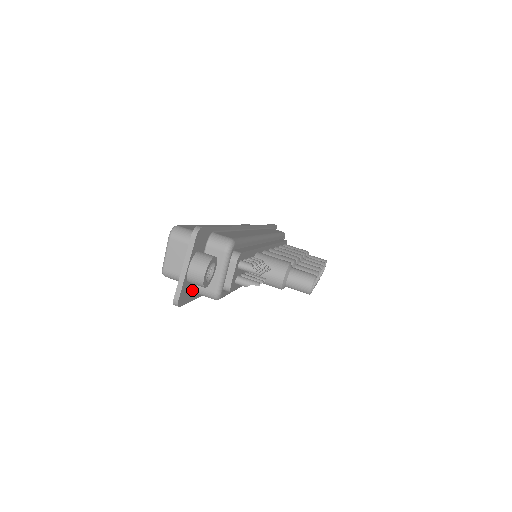
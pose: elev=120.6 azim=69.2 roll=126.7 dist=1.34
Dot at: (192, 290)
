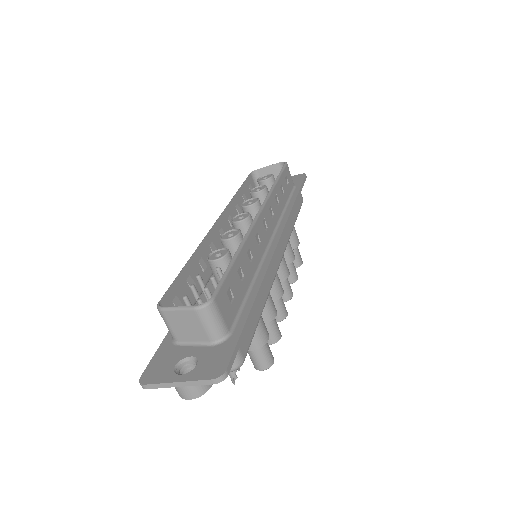
Dot at: (168, 359)
